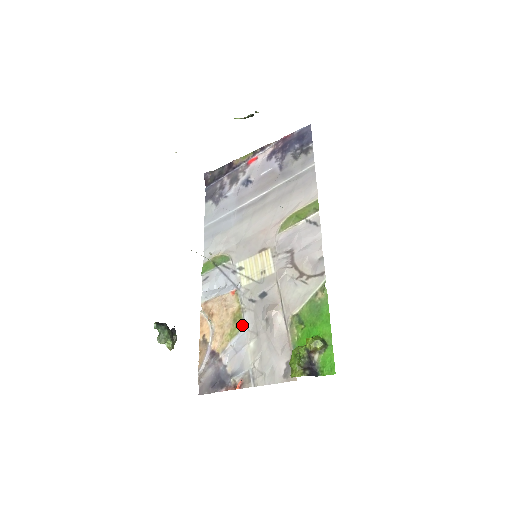
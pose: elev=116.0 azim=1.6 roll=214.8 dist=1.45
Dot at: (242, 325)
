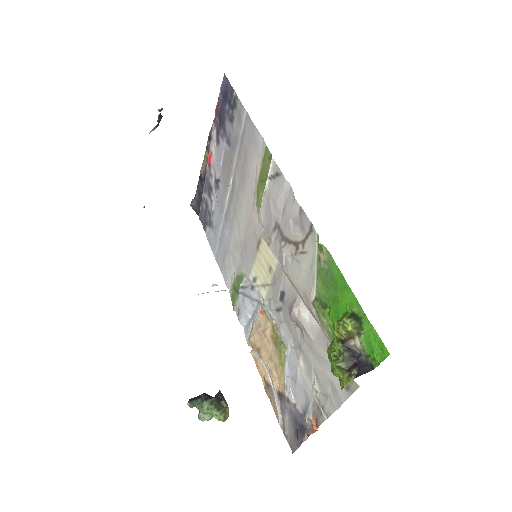
Dot at: (283, 345)
